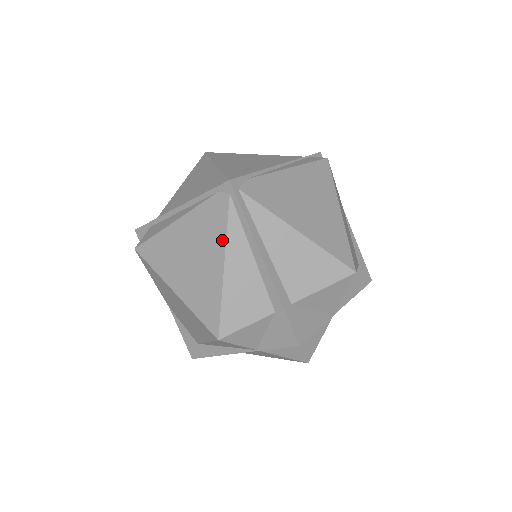
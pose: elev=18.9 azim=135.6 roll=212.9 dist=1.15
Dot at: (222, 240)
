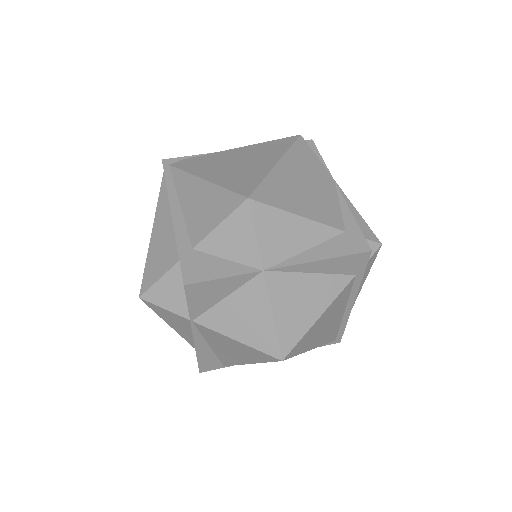
Dot at: (156, 210)
